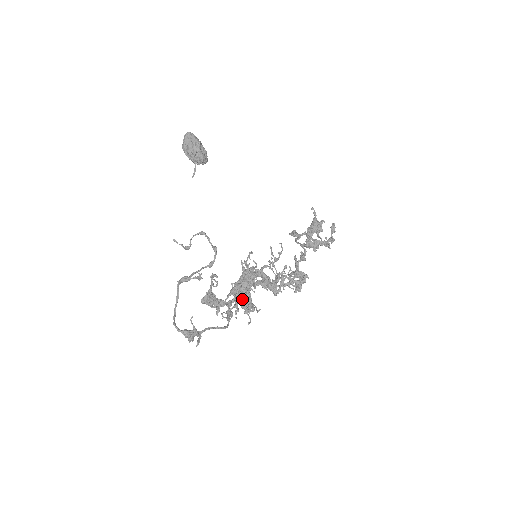
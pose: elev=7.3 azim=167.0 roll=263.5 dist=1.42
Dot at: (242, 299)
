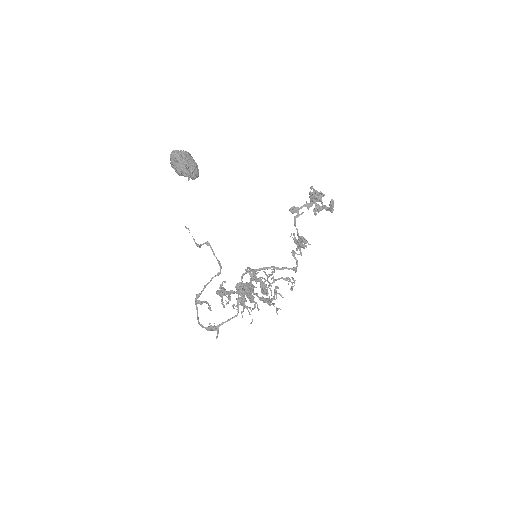
Dot at: occluded
